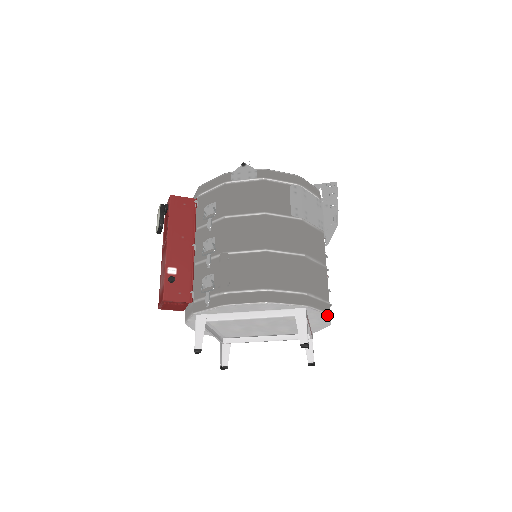
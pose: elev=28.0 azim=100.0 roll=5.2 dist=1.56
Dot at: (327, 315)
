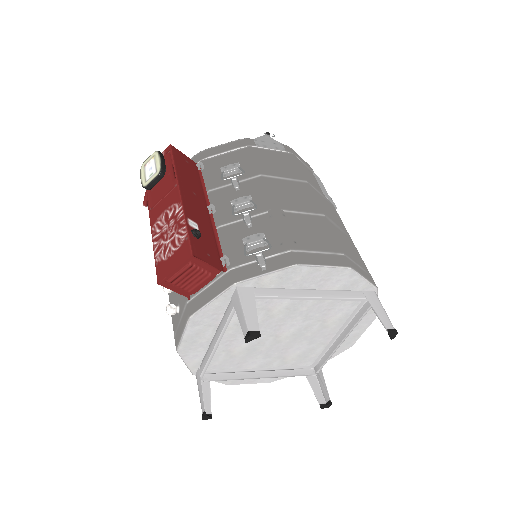
Dot at: (373, 317)
